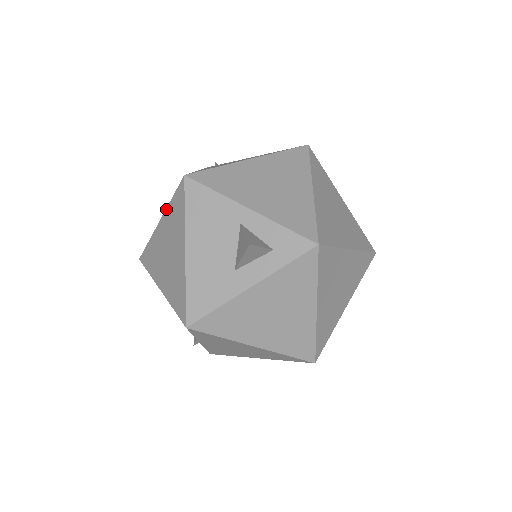
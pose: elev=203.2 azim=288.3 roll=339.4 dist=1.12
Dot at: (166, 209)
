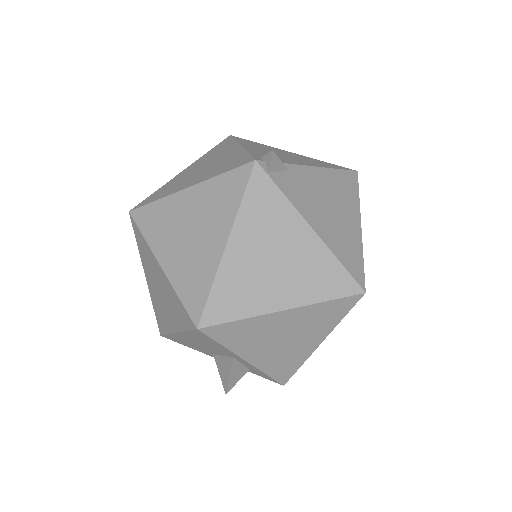
Dot at: (170, 284)
